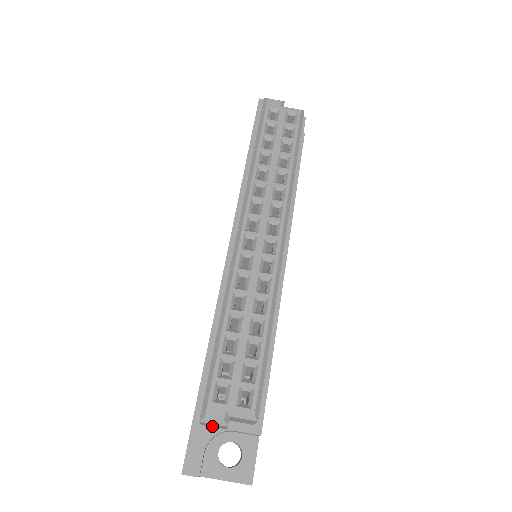
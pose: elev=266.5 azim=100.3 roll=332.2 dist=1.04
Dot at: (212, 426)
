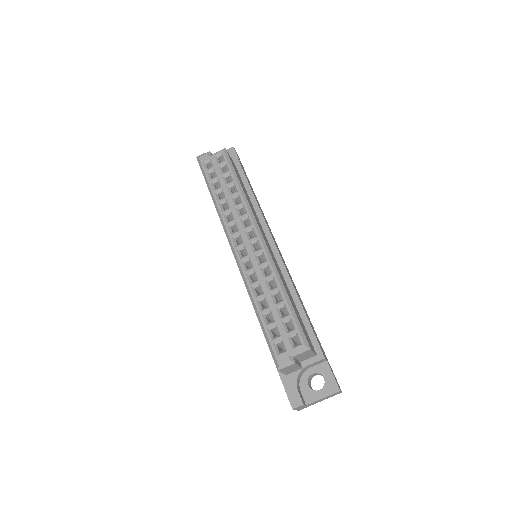
Dot at: (292, 371)
